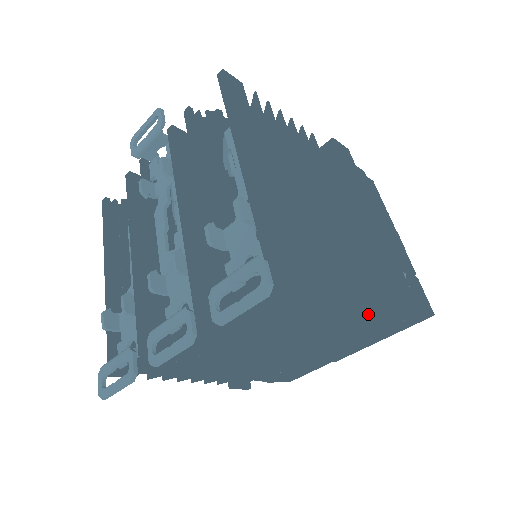
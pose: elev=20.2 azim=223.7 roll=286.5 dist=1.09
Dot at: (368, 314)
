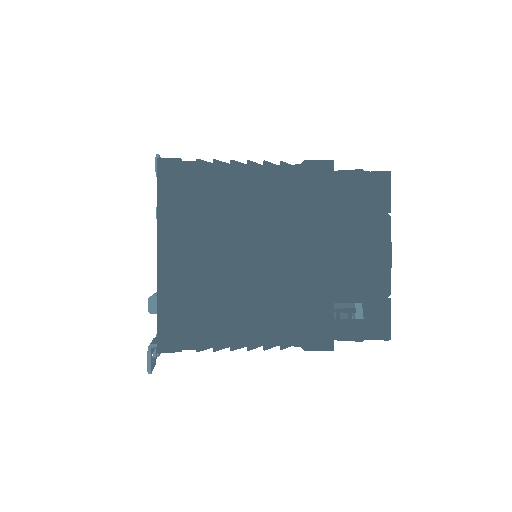
Dot at: (294, 345)
